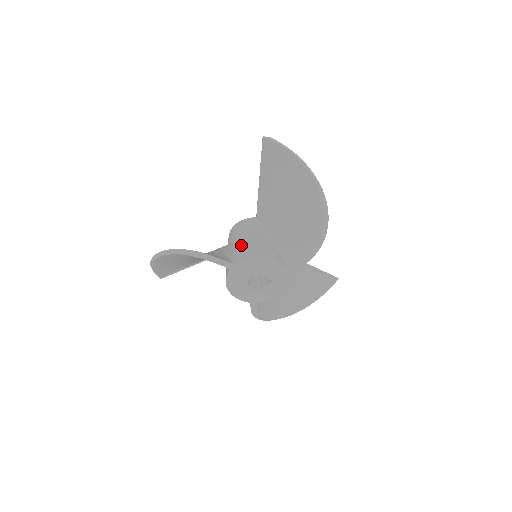
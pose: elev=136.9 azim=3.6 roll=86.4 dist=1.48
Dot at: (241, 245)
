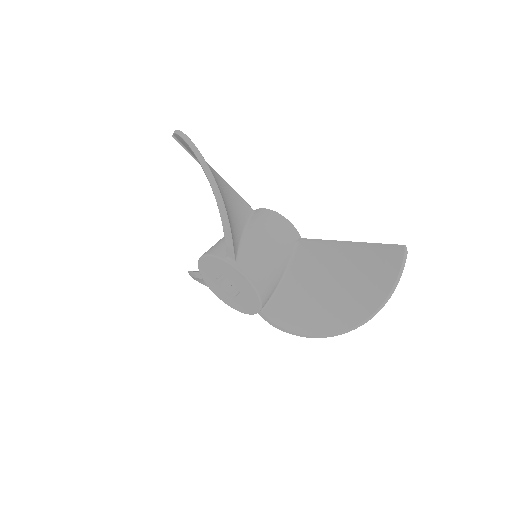
Dot at: (261, 252)
